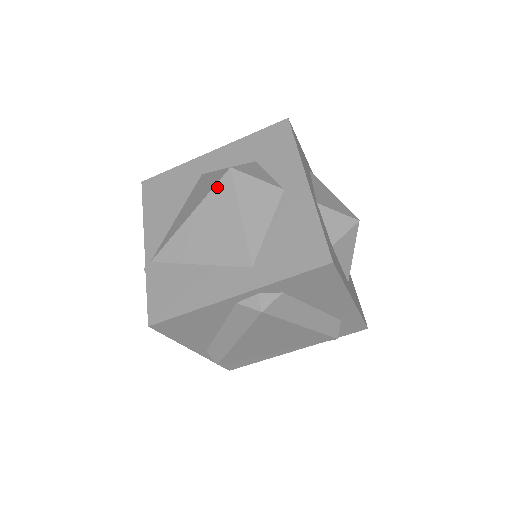
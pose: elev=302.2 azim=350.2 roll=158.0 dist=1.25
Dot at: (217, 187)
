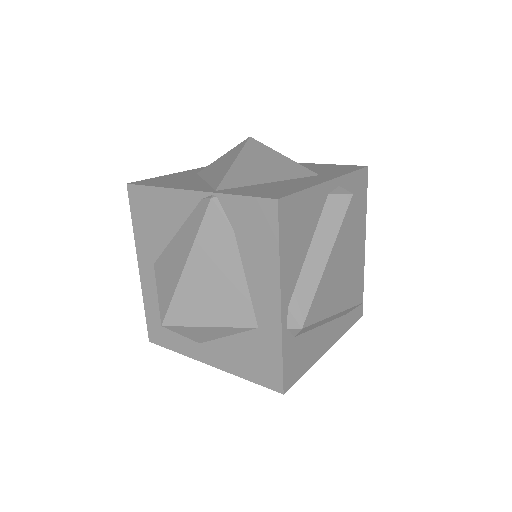
Dot at: (247, 145)
